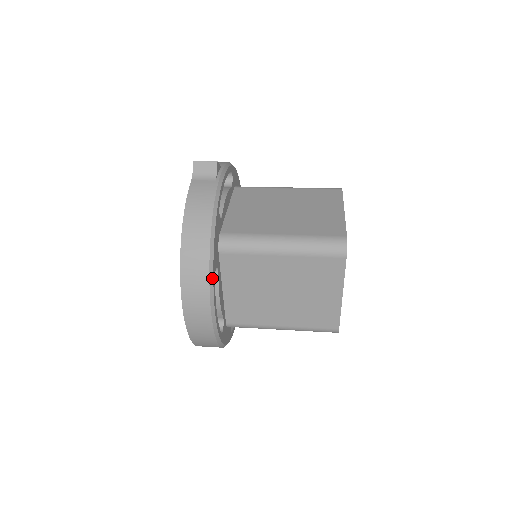
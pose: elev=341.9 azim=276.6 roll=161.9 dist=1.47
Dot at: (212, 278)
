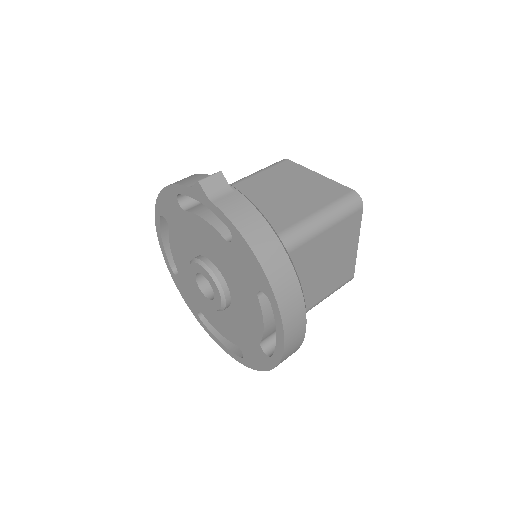
Dot at: (300, 284)
